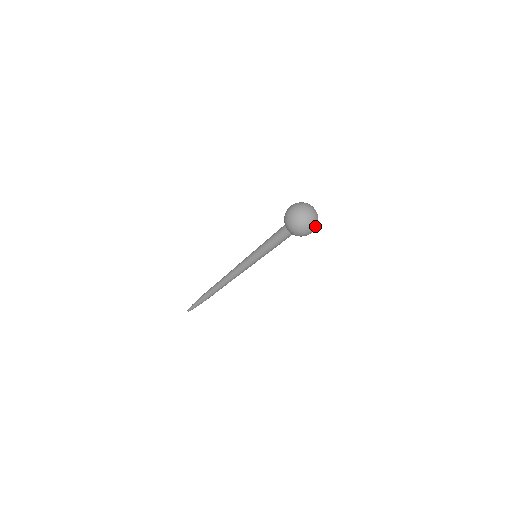
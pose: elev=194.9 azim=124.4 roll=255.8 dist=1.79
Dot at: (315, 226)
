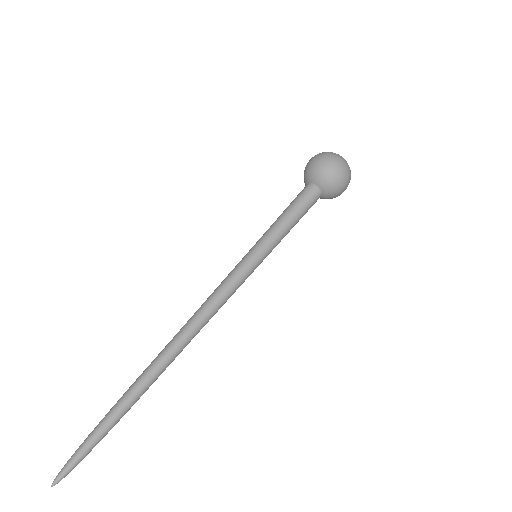
Dot at: (350, 172)
